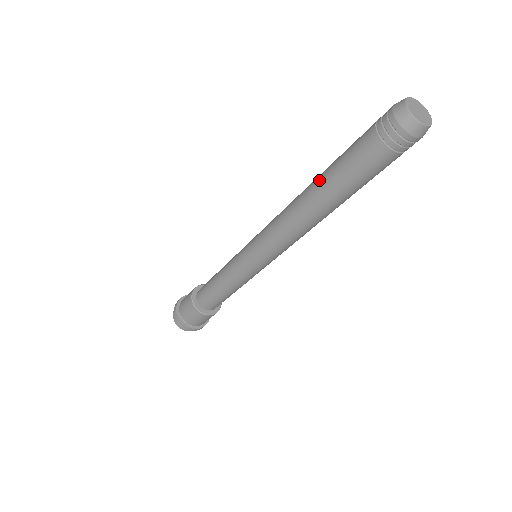
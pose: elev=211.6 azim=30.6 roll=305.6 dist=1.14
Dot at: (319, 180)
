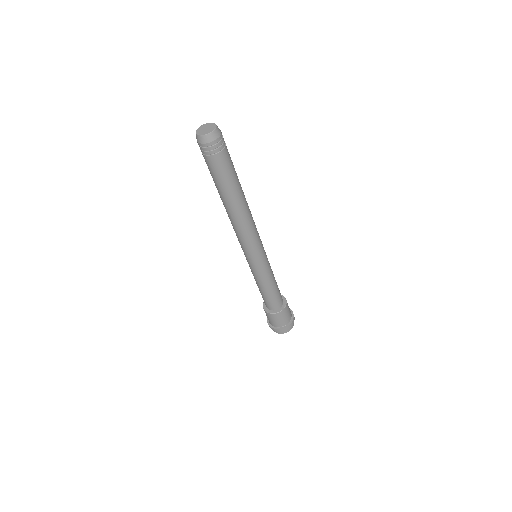
Dot at: (222, 197)
